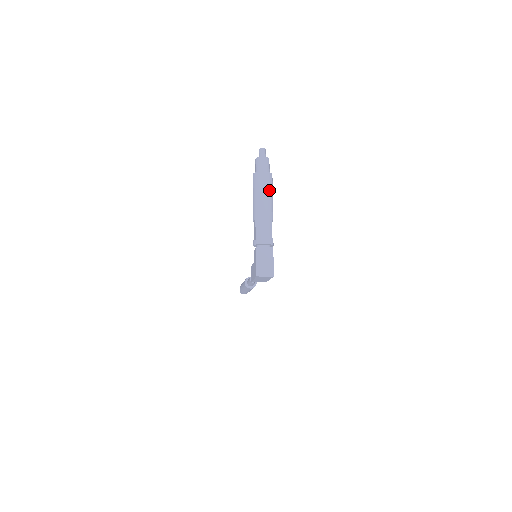
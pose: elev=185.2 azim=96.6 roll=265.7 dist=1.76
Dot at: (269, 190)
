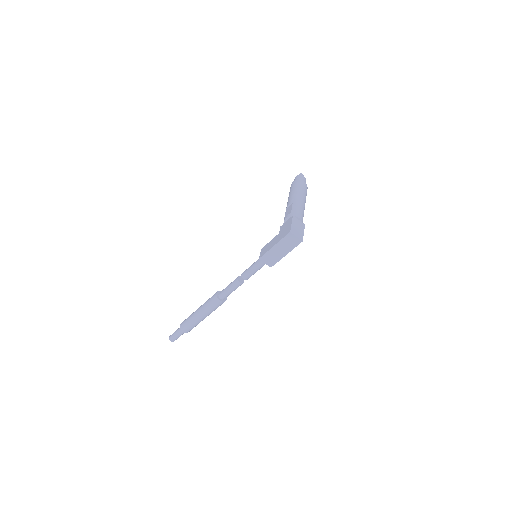
Dot at: (306, 194)
